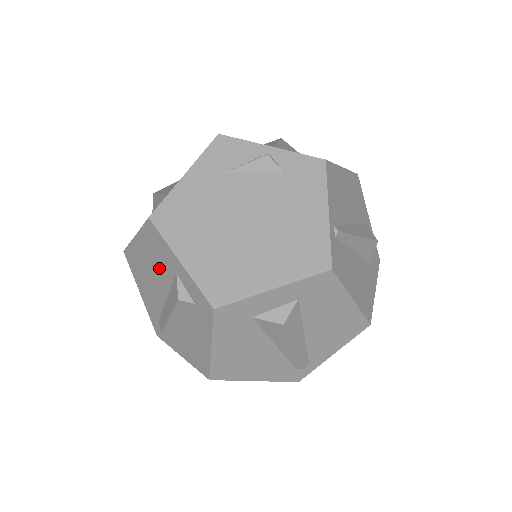
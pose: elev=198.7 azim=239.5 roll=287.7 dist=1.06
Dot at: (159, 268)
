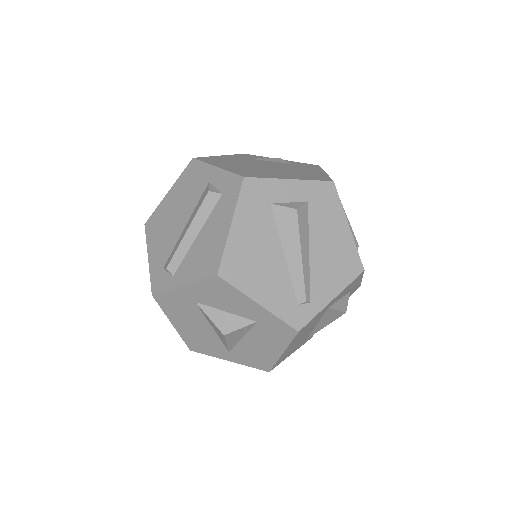
Dot at: (188, 197)
